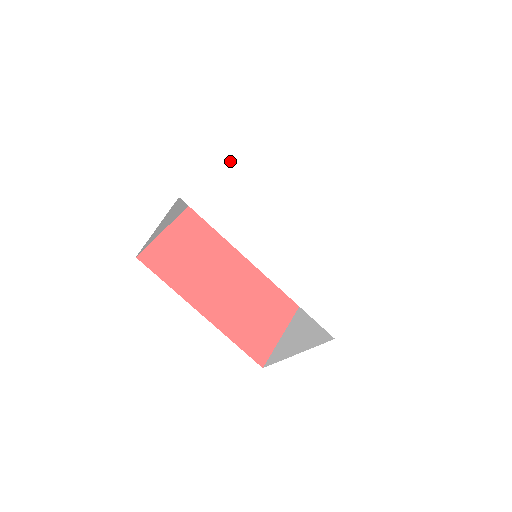
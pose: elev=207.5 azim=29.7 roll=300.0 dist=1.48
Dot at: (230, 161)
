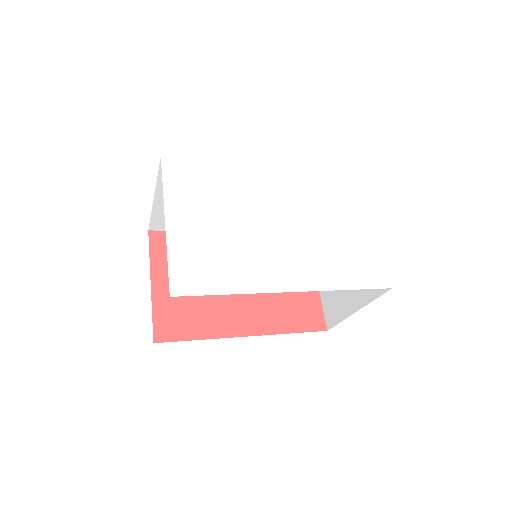
Dot at: (174, 207)
